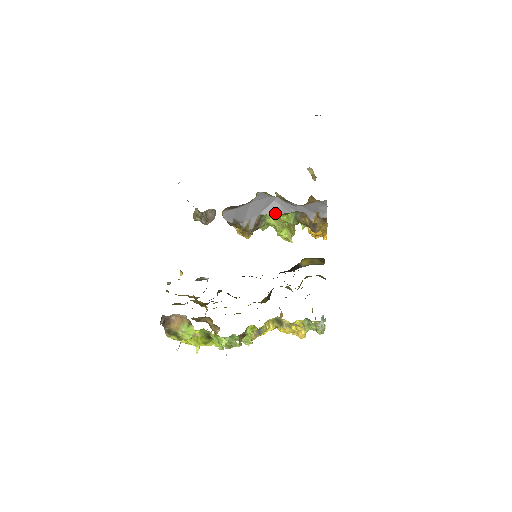
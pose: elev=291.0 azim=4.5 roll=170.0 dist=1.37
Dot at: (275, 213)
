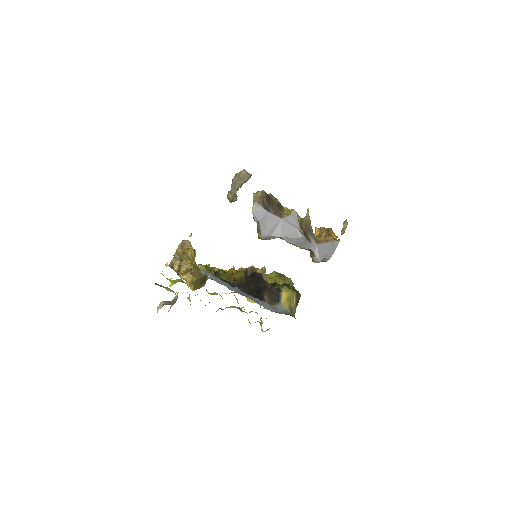
Dot at: (293, 244)
